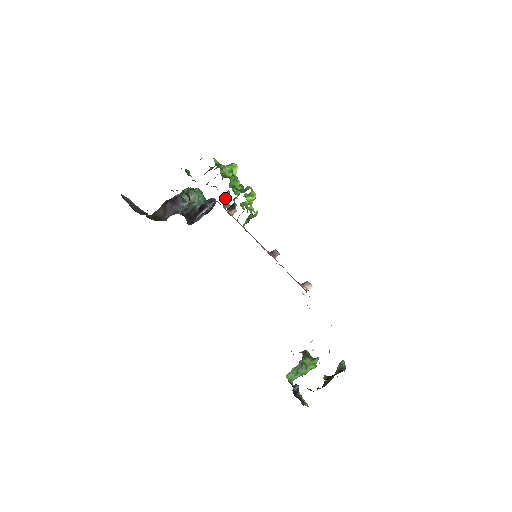
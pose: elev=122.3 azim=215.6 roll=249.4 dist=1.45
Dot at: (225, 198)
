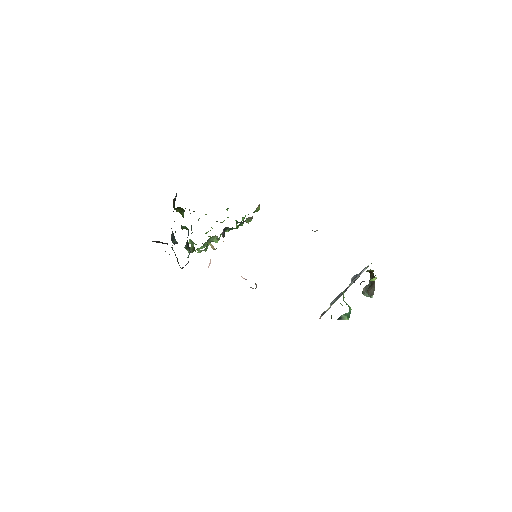
Dot at: (207, 242)
